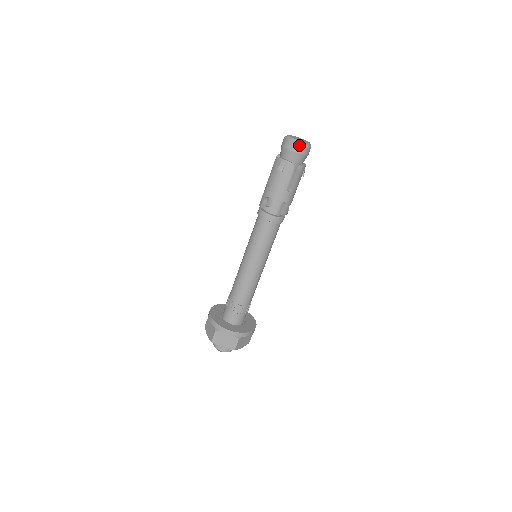
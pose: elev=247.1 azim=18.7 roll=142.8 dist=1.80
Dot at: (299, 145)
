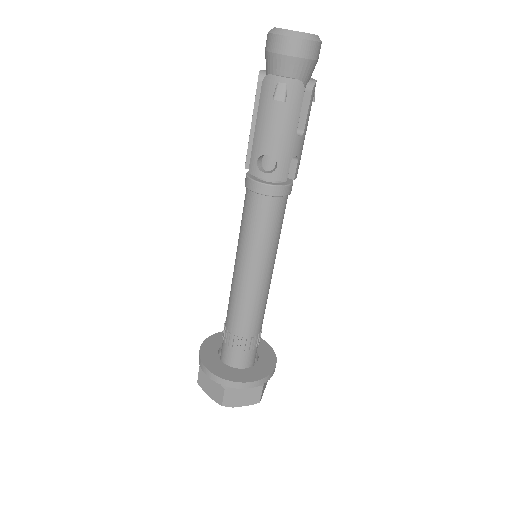
Dot at: (307, 42)
